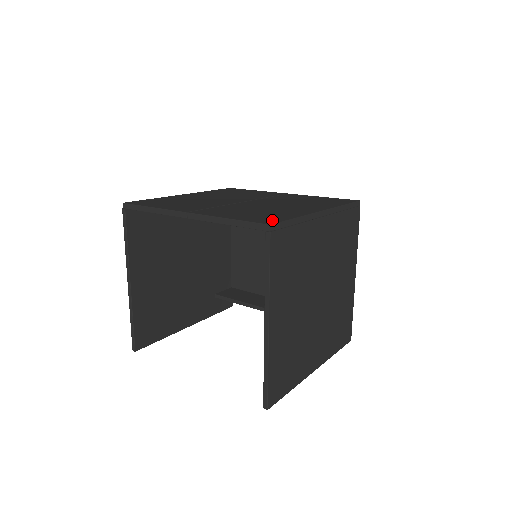
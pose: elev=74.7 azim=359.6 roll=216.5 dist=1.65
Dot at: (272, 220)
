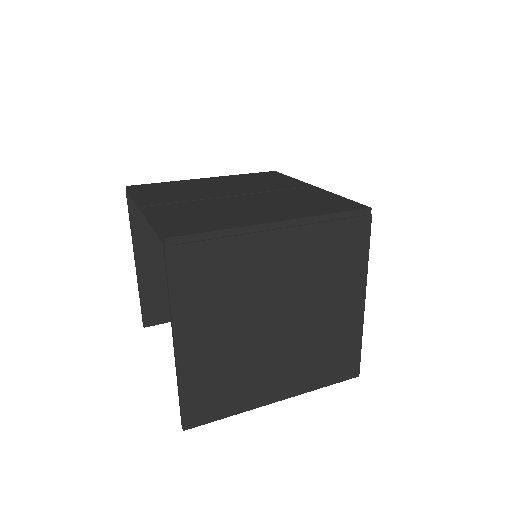
Dot at: (183, 231)
